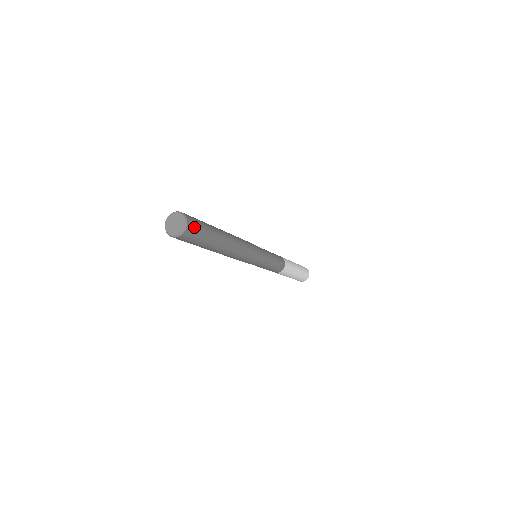
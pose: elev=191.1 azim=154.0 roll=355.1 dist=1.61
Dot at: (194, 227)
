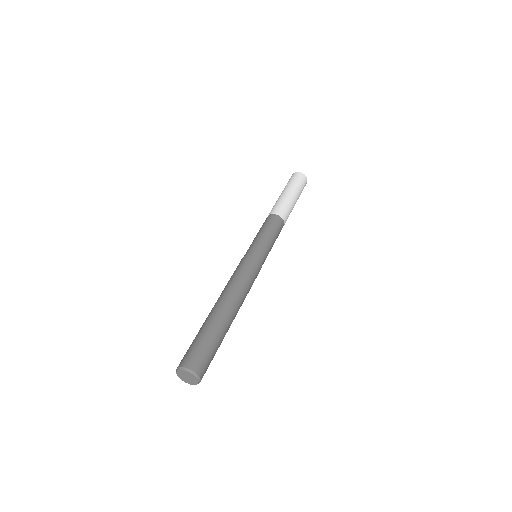
Dot at: (202, 363)
